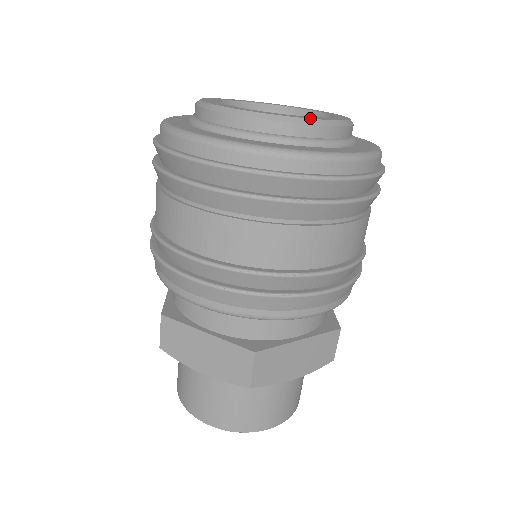
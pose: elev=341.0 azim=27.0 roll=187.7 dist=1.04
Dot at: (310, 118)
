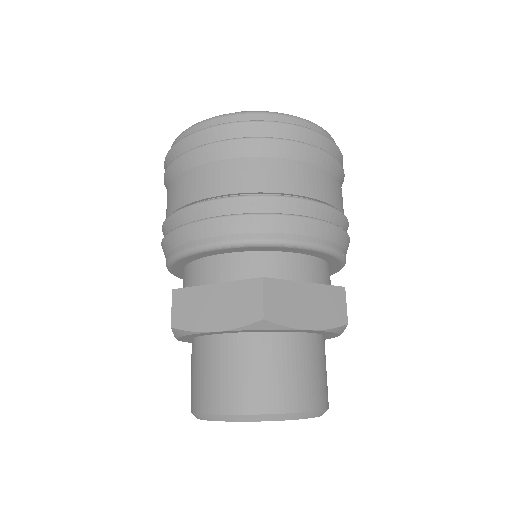
Dot at: occluded
